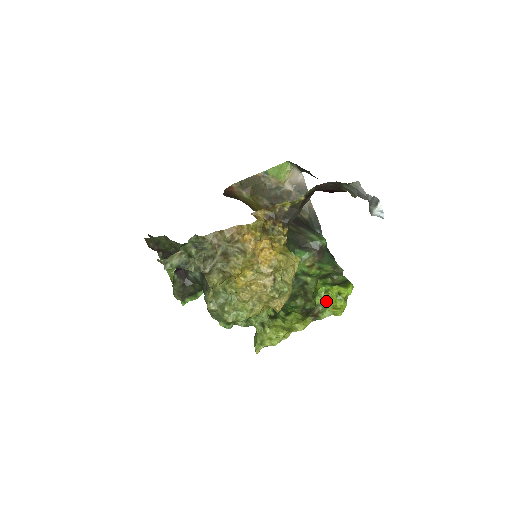
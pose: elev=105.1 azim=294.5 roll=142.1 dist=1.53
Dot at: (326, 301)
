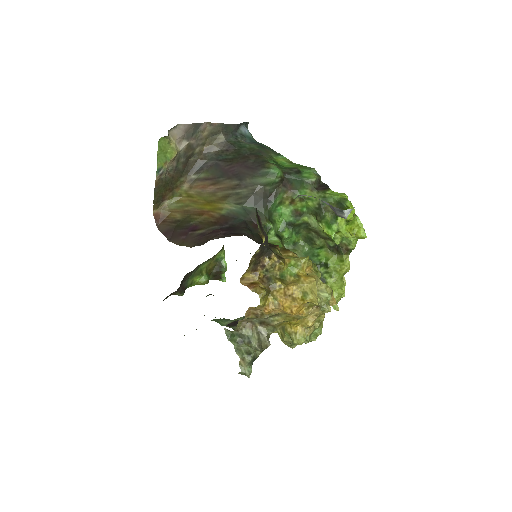
Dot at: (344, 237)
